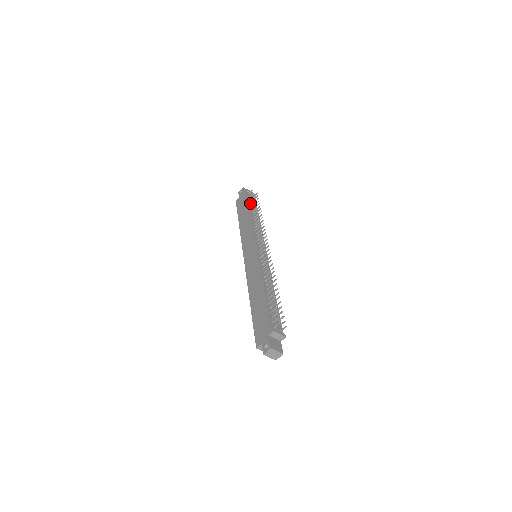
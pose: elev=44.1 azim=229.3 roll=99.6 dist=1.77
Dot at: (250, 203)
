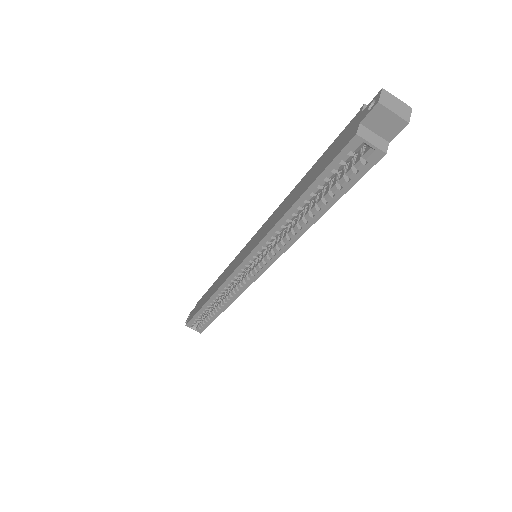
Dot at: occluded
